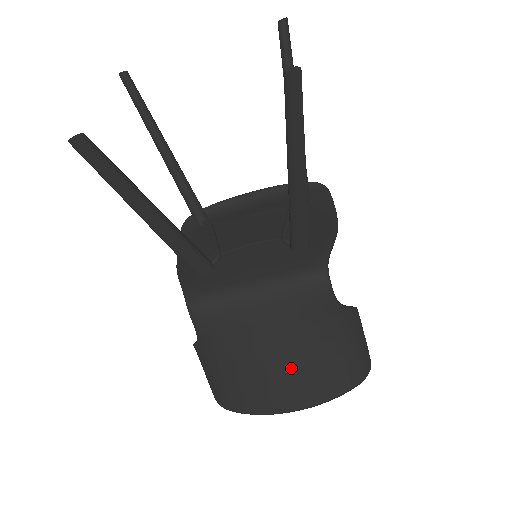
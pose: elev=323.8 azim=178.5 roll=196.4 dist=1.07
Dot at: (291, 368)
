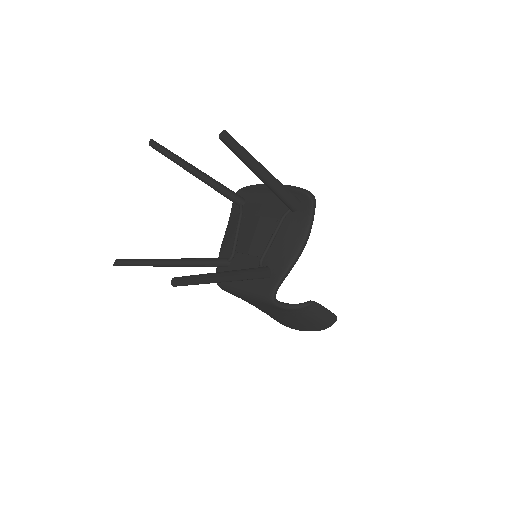
Dot at: (278, 318)
